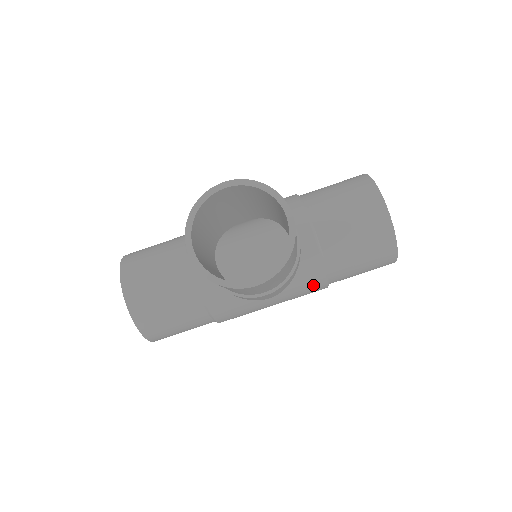
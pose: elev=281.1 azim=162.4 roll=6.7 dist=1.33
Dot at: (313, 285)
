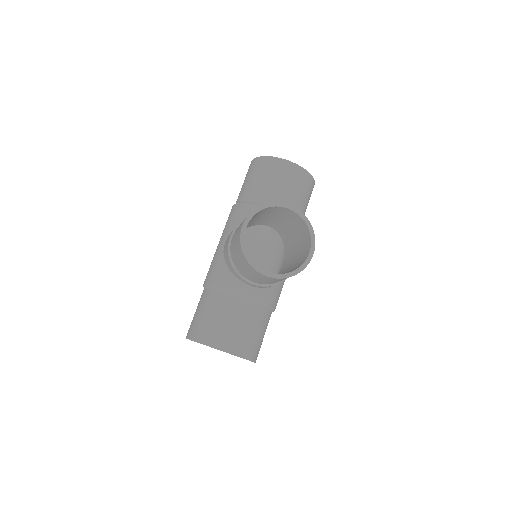
Dot at: occluded
